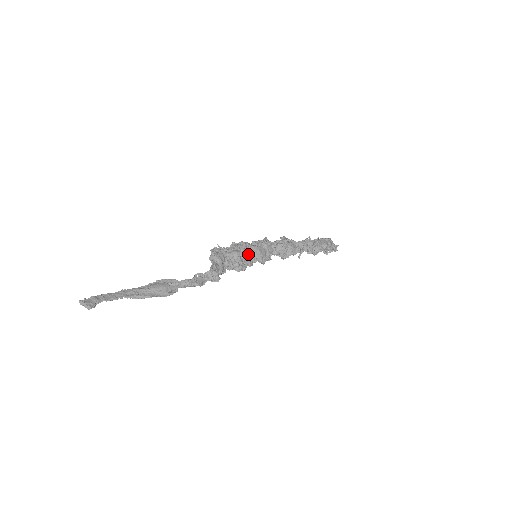
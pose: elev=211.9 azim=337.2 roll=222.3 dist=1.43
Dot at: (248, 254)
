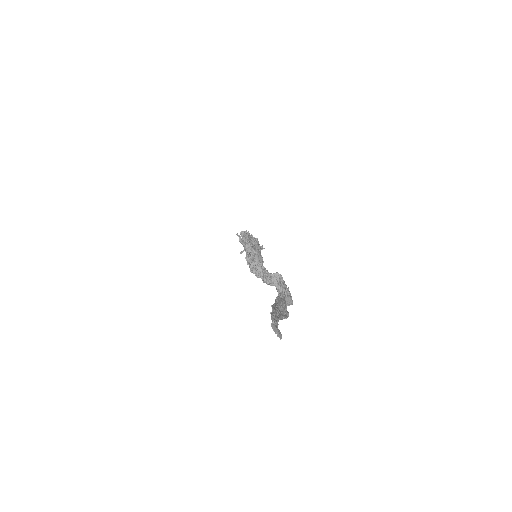
Dot at: occluded
